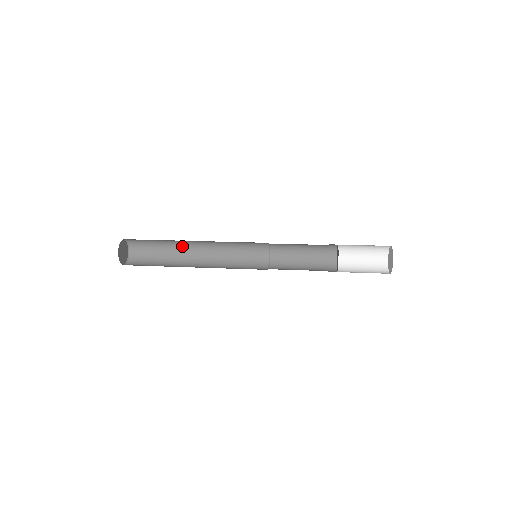
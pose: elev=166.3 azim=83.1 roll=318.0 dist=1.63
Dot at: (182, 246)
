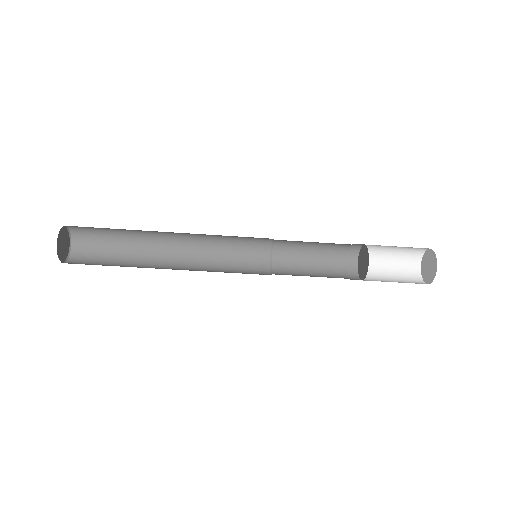
Dot at: (149, 260)
